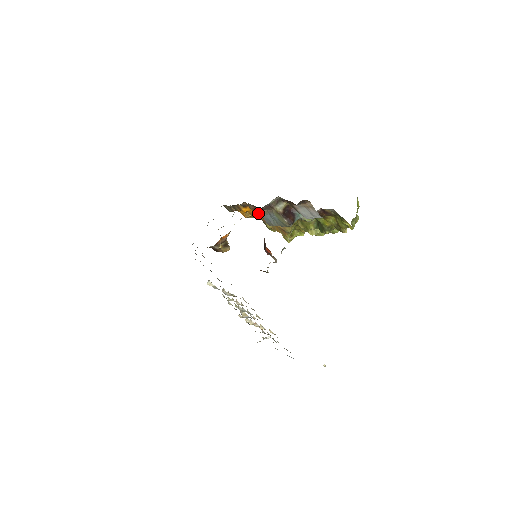
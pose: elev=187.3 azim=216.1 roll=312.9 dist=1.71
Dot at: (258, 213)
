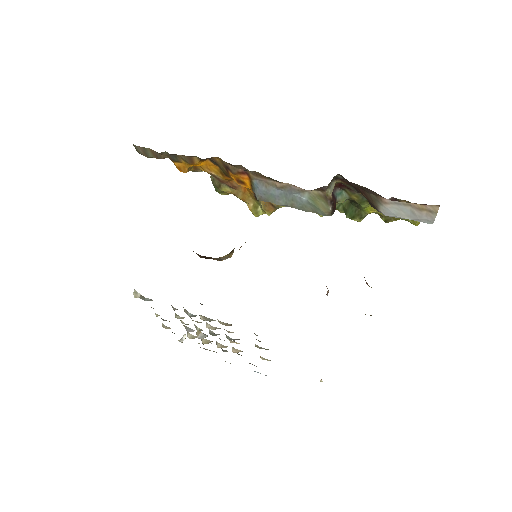
Dot at: (245, 179)
